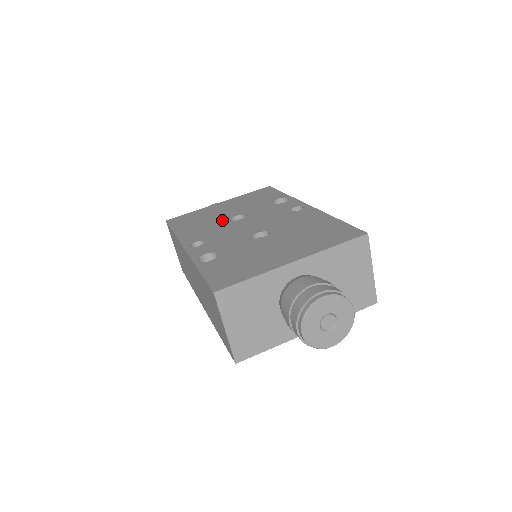
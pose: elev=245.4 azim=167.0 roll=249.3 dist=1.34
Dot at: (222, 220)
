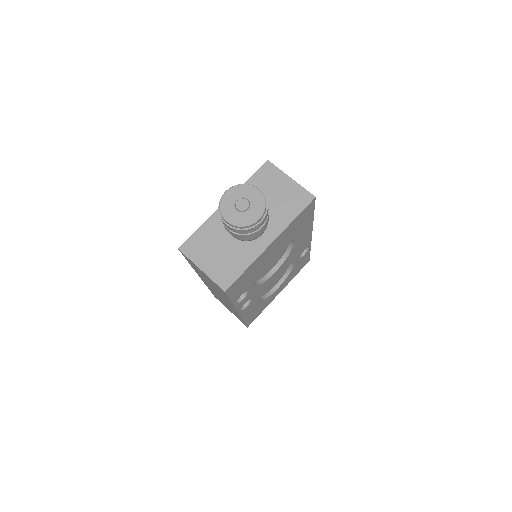
Dot at: occluded
